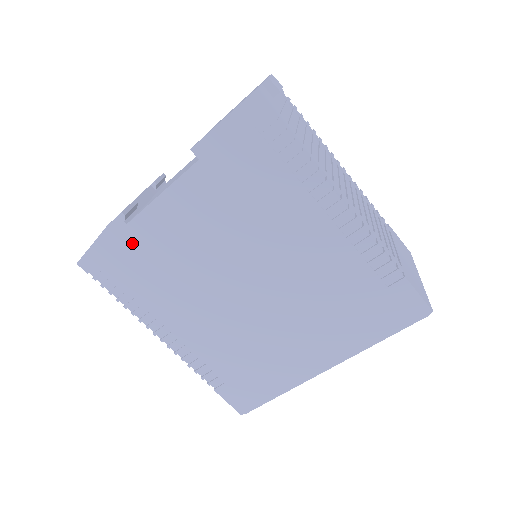
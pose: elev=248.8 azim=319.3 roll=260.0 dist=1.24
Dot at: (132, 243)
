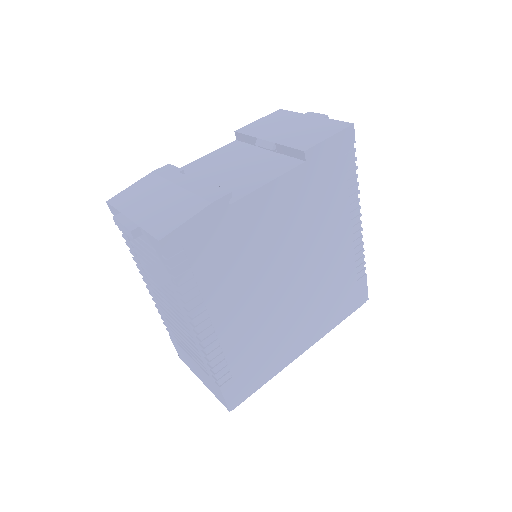
Dot at: (225, 225)
